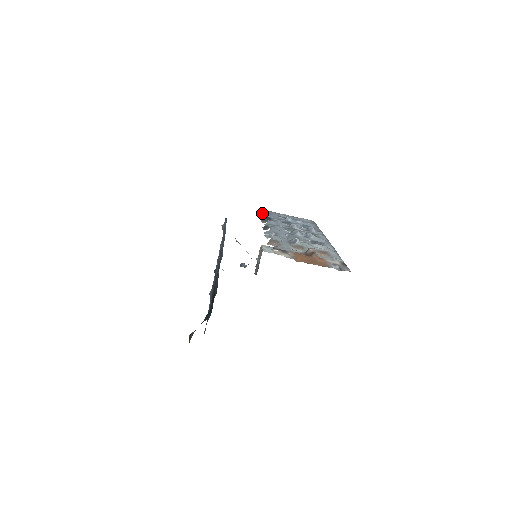
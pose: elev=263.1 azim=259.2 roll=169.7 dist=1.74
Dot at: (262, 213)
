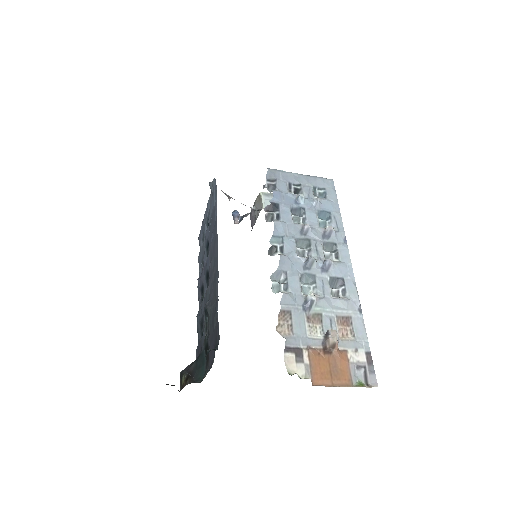
Dot at: (265, 185)
